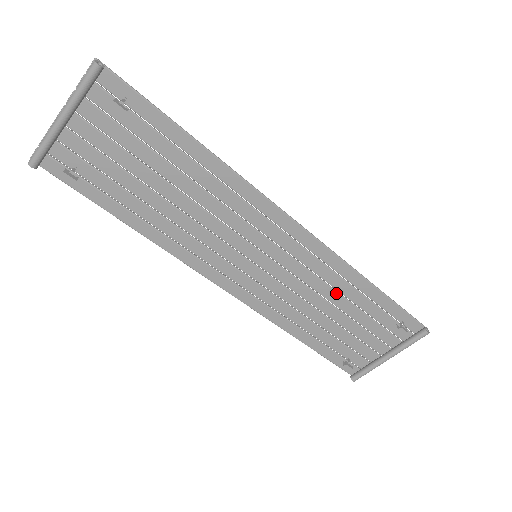
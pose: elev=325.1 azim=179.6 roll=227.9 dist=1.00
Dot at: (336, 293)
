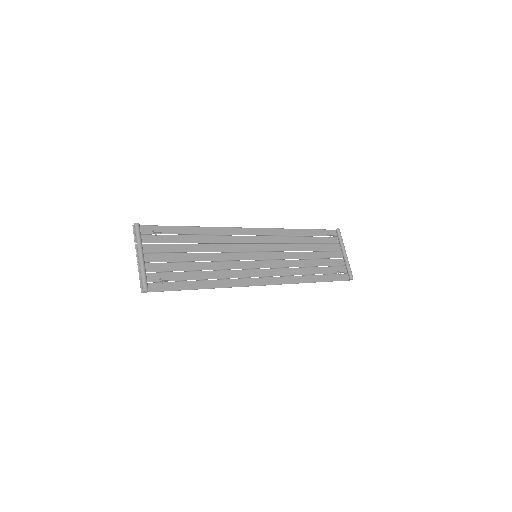
Dot at: (296, 245)
